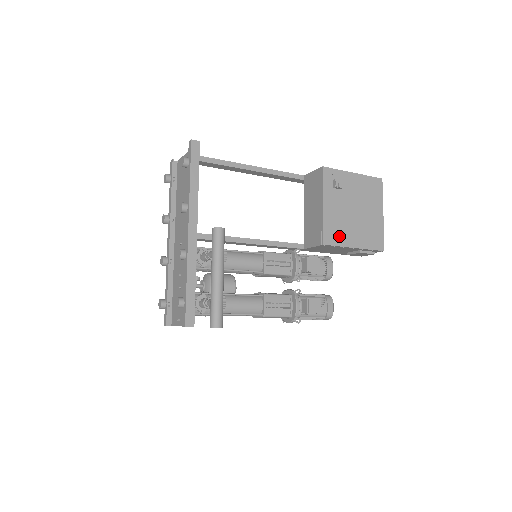
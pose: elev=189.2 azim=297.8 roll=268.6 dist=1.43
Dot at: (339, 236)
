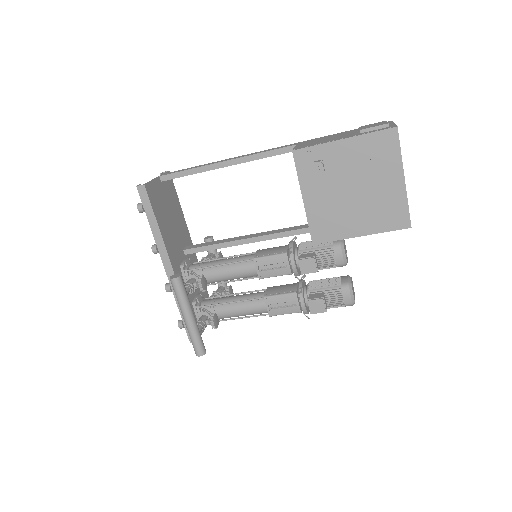
Dot at: (333, 229)
